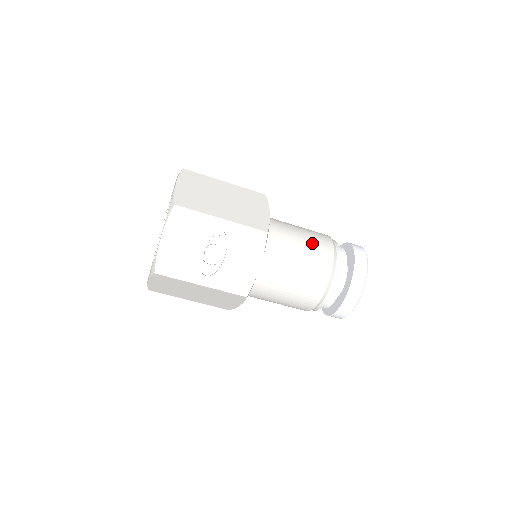
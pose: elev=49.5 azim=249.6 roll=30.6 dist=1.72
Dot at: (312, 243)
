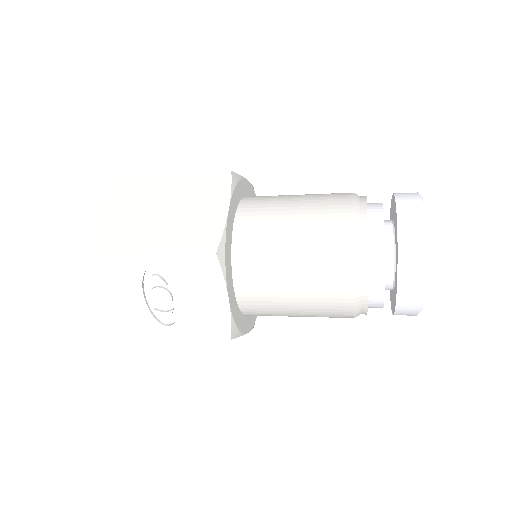
Dot at: (312, 231)
